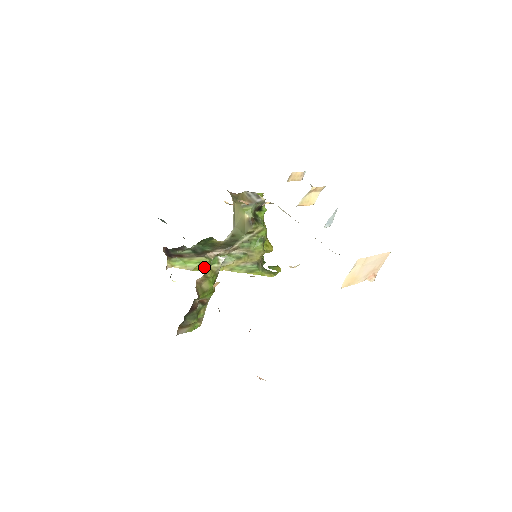
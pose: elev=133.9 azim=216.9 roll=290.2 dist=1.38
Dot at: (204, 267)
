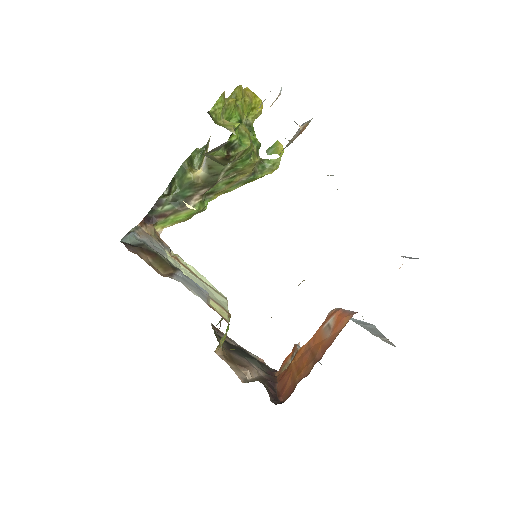
Dot at: (196, 213)
